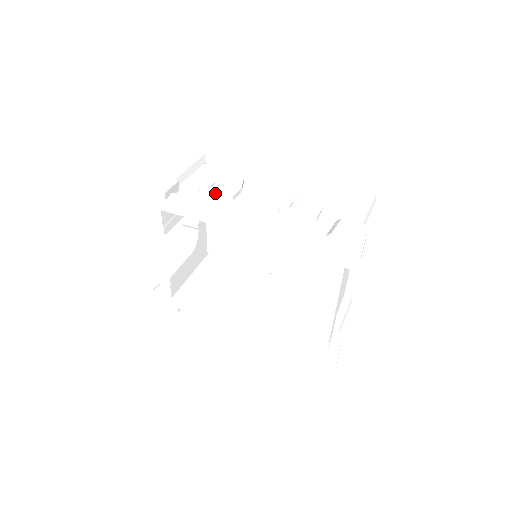
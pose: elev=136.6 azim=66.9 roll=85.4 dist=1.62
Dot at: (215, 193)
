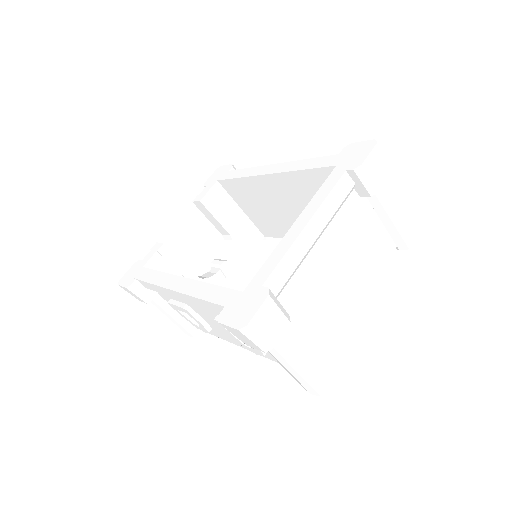
Dot at: occluded
